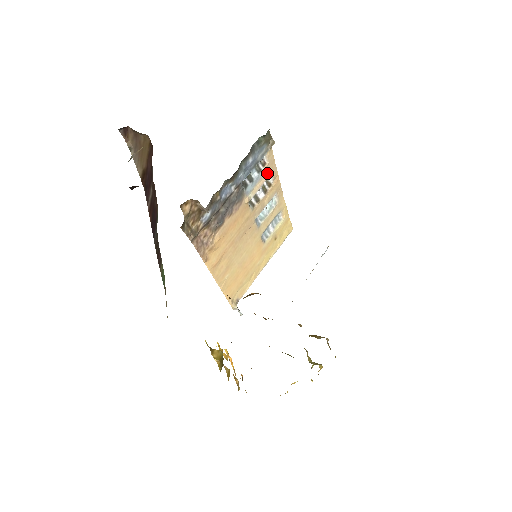
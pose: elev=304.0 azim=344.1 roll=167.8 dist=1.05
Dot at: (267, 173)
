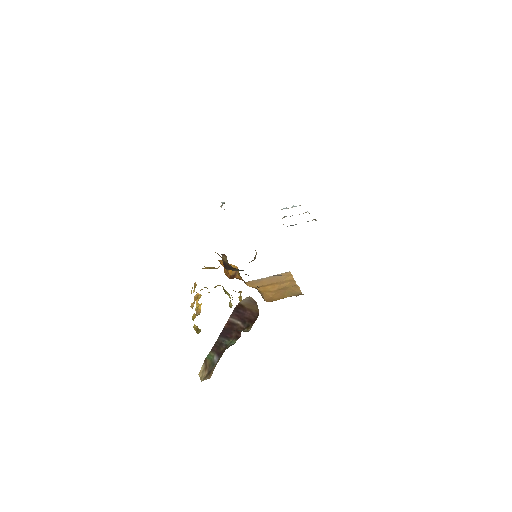
Dot at: occluded
